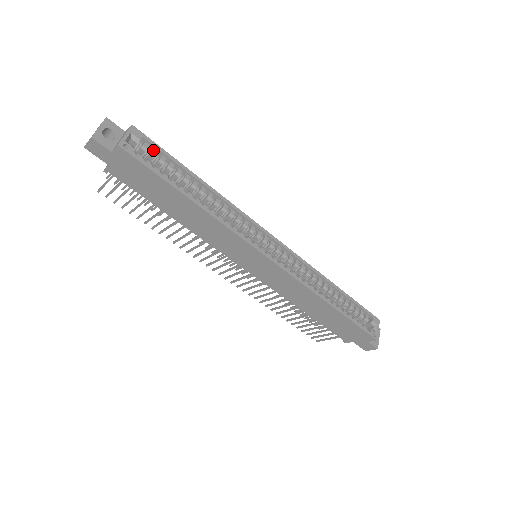
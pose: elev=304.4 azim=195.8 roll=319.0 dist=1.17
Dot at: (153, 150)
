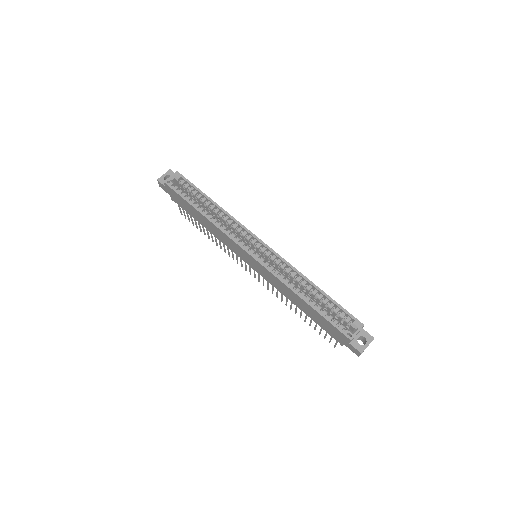
Dot at: (187, 184)
